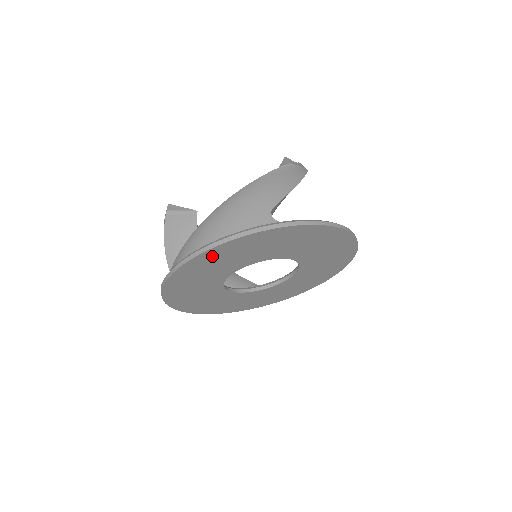
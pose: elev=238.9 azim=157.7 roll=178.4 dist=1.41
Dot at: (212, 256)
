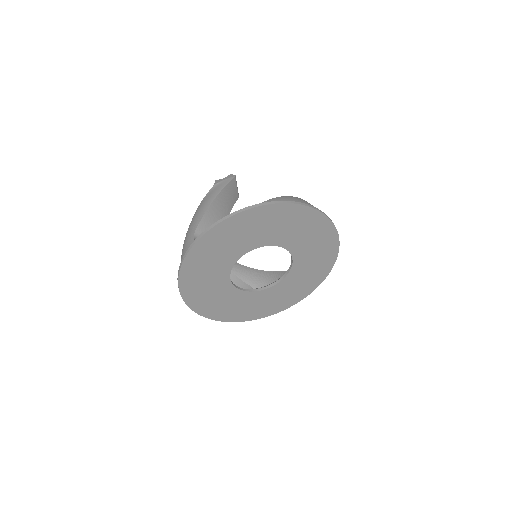
Dot at: (190, 285)
